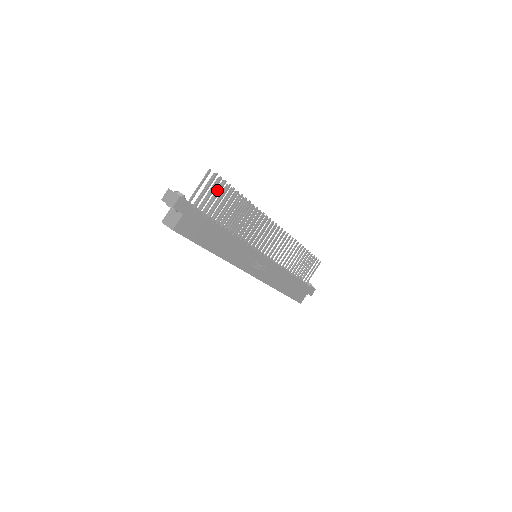
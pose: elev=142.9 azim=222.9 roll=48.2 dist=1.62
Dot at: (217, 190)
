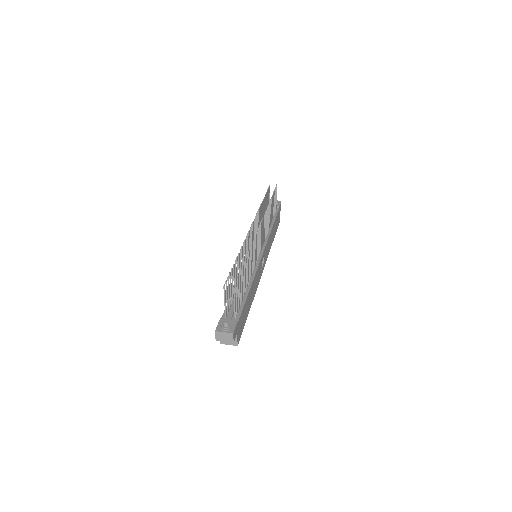
Dot at: (230, 282)
